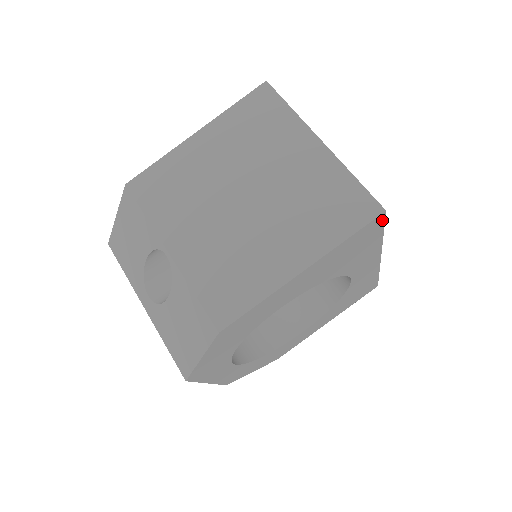
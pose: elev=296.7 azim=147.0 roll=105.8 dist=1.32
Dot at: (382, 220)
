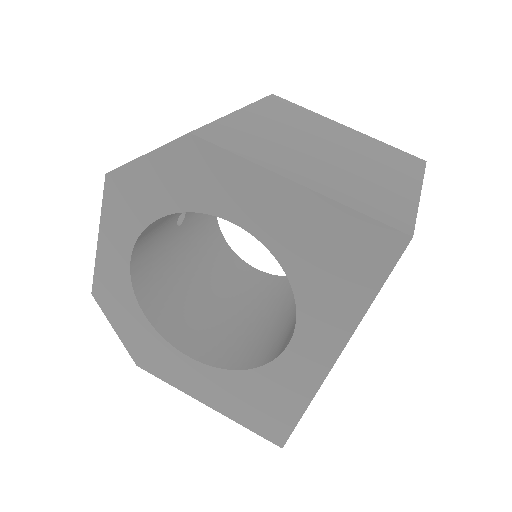
Dot at: (397, 254)
